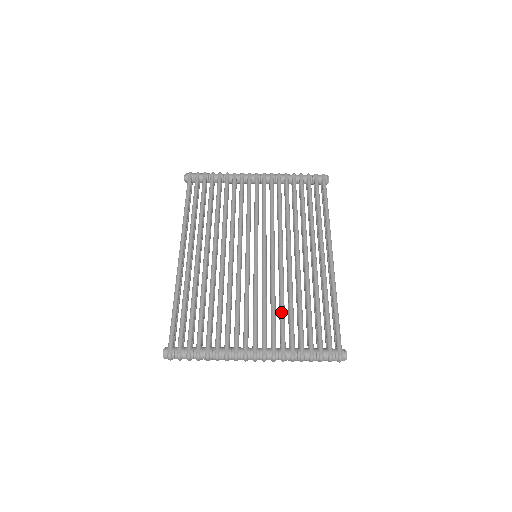
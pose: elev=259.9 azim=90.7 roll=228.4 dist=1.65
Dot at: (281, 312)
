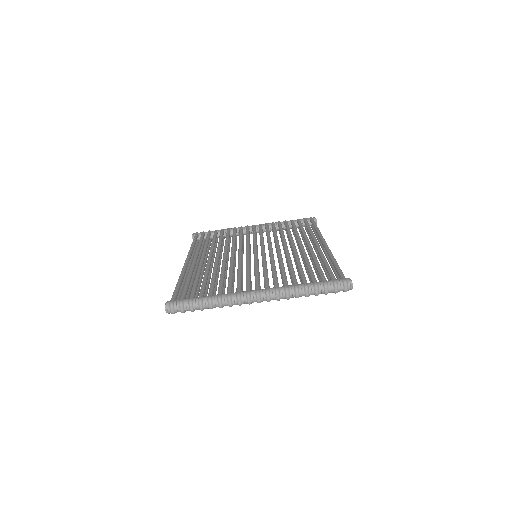
Dot at: (281, 270)
